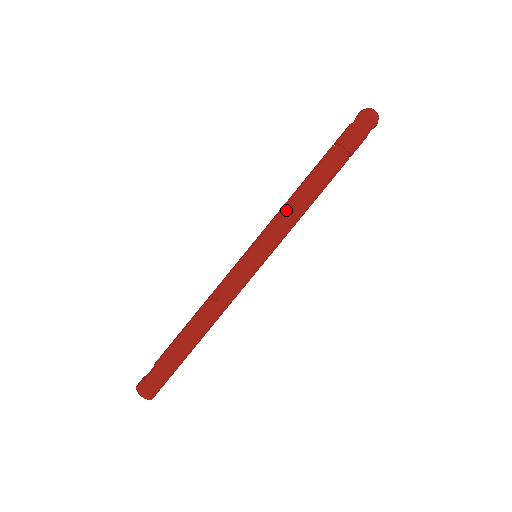
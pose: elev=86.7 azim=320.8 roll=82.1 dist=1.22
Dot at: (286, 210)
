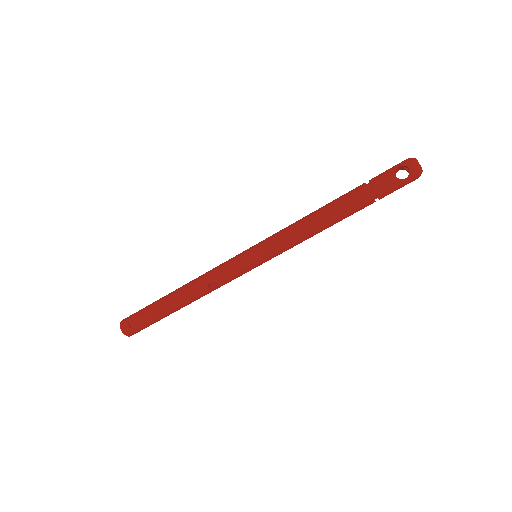
Dot at: (302, 238)
